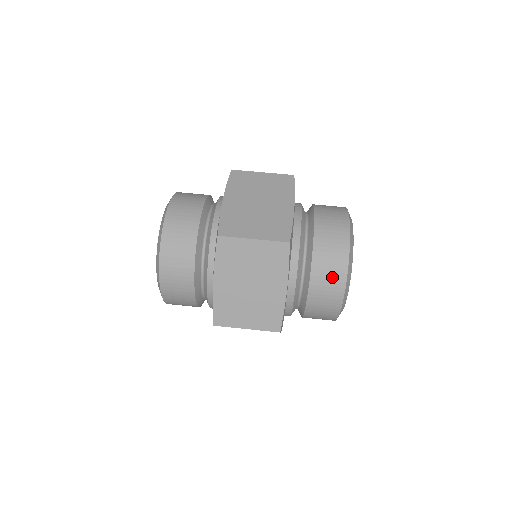
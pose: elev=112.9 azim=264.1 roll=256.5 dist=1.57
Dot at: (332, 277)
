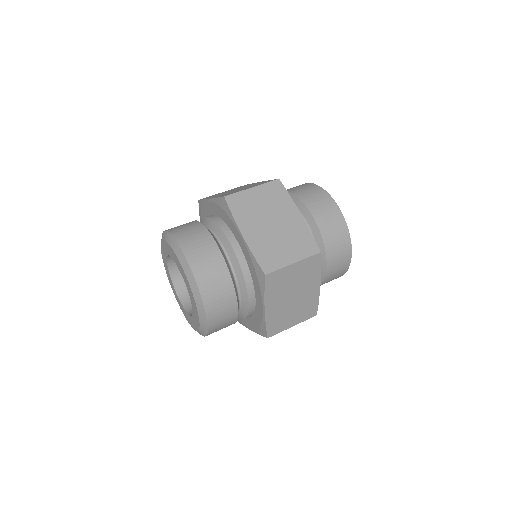
Dot at: (342, 256)
